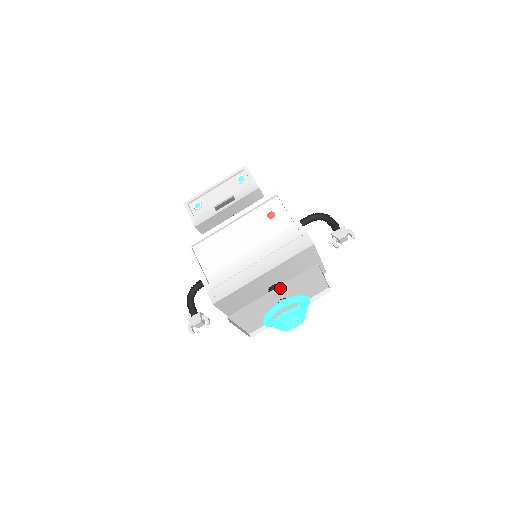
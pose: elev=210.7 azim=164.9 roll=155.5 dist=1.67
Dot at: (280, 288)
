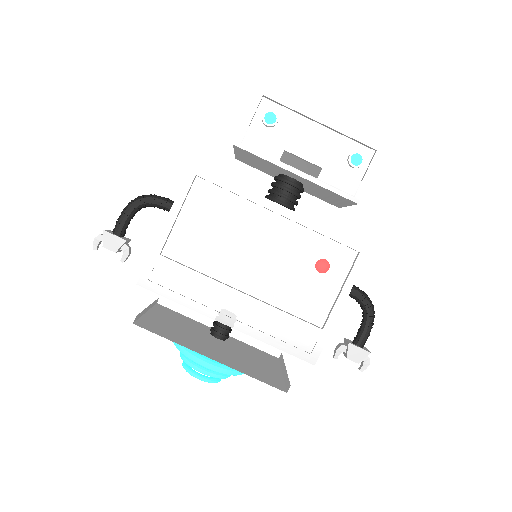
Dot at: occluded
